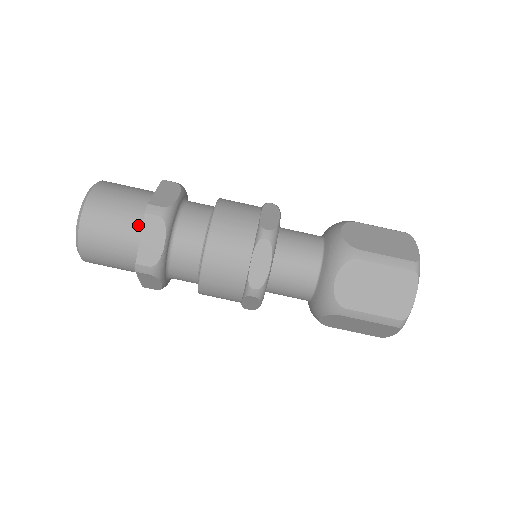
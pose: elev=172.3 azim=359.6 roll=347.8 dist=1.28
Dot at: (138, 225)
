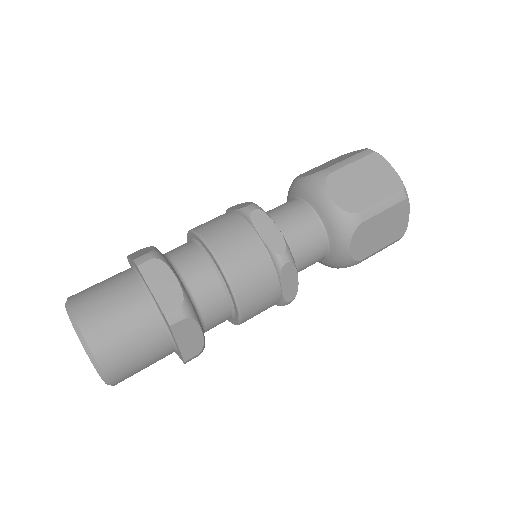
Dot at: (162, 333)
